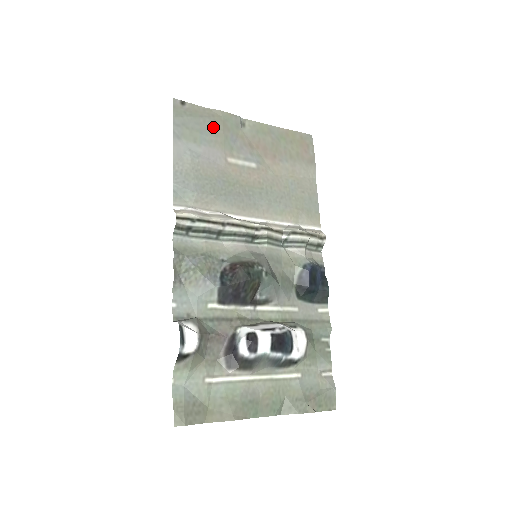
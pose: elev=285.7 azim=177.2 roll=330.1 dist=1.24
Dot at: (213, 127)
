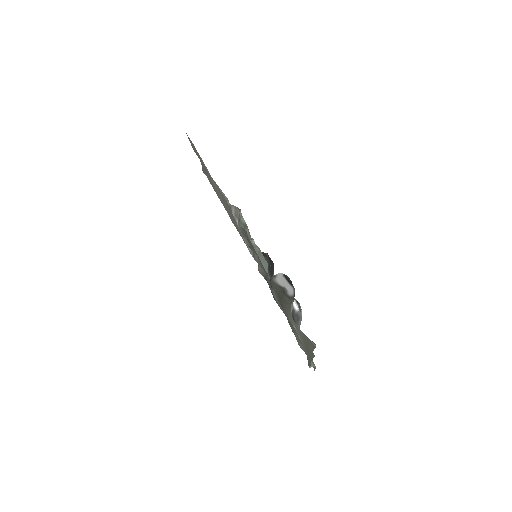
Dot at: occluded
